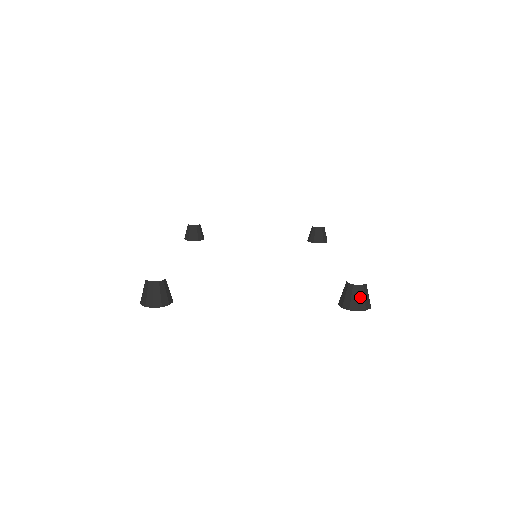
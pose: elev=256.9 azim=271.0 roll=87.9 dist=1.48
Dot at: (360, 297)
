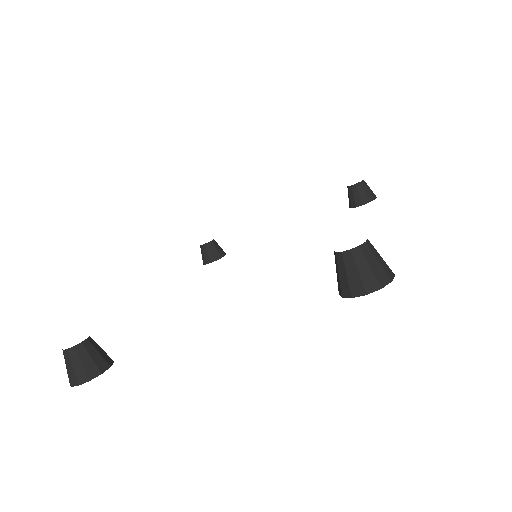
Dot at: (361, 269)
